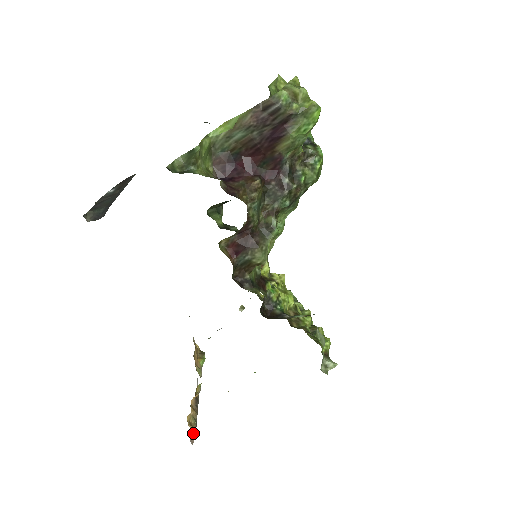
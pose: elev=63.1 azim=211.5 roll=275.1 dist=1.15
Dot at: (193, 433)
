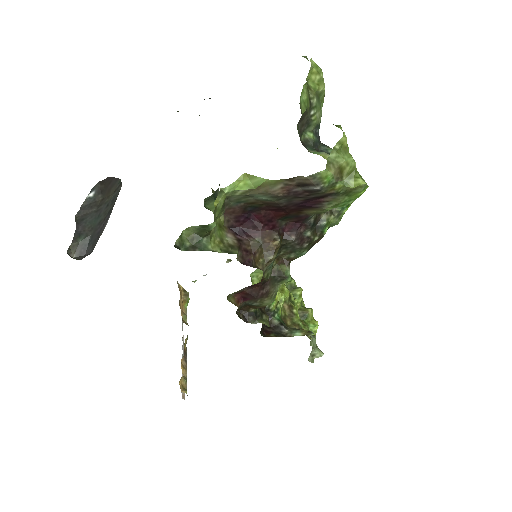
Dot at: occluded
